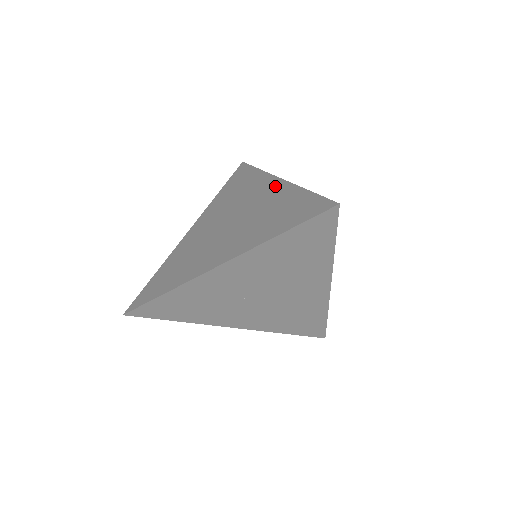
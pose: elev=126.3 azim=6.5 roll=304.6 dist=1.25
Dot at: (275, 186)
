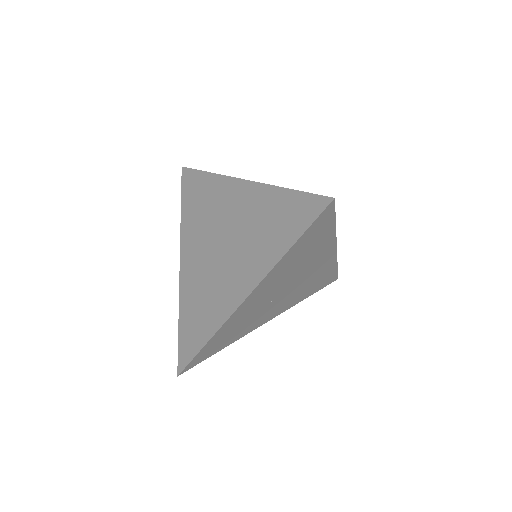
Dot at: (245, 191)
